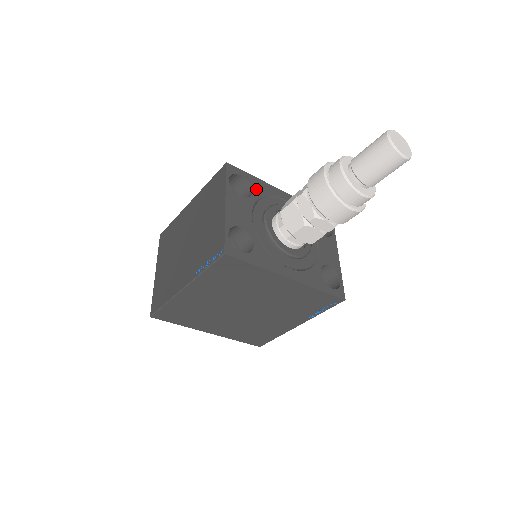
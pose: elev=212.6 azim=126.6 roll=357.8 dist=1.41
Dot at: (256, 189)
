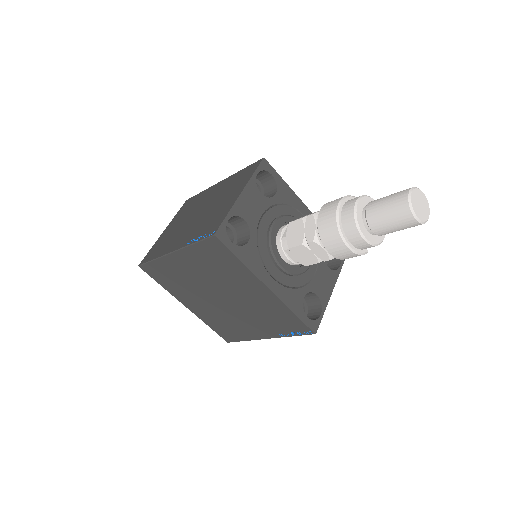
Dot at: (280, 194)
